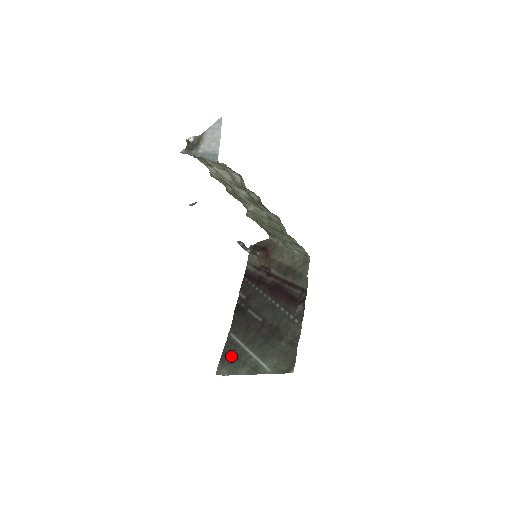
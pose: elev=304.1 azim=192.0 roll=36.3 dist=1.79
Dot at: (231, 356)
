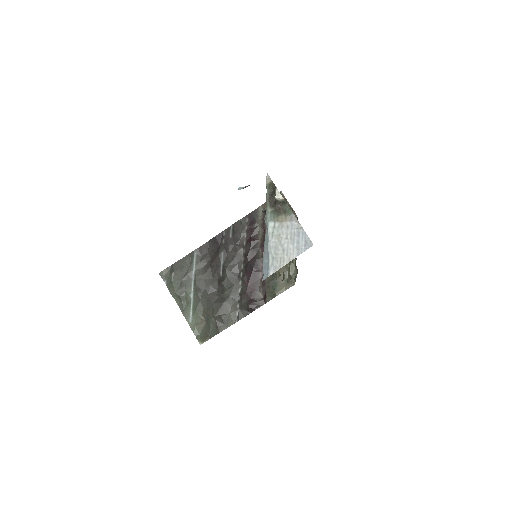
Dot at: (179, 275)
